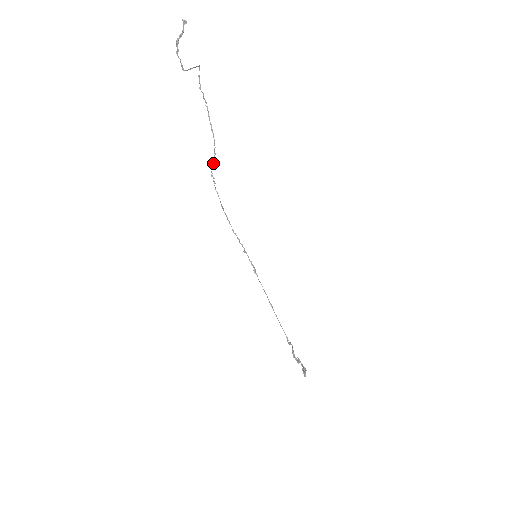
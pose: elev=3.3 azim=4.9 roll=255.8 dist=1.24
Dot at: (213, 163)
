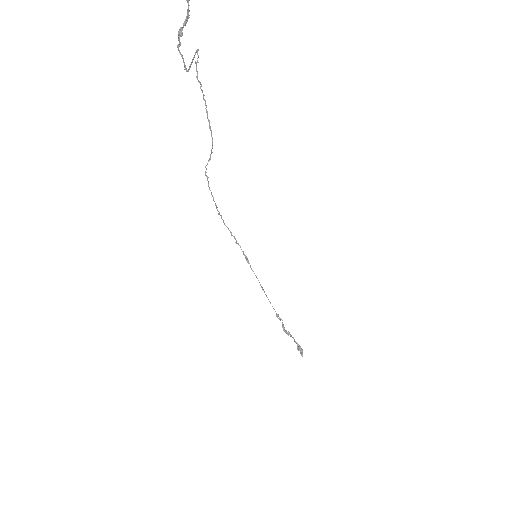
Dot at: occluded
